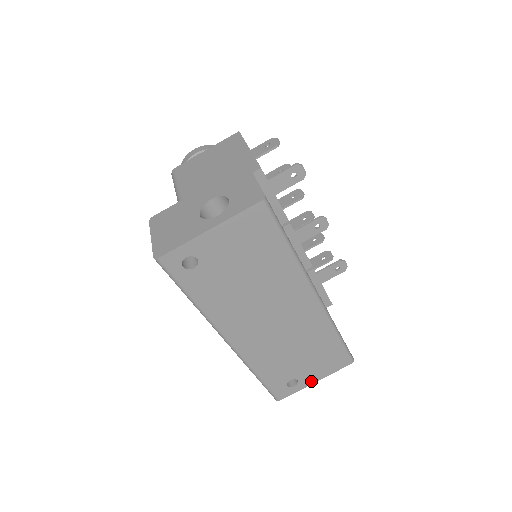
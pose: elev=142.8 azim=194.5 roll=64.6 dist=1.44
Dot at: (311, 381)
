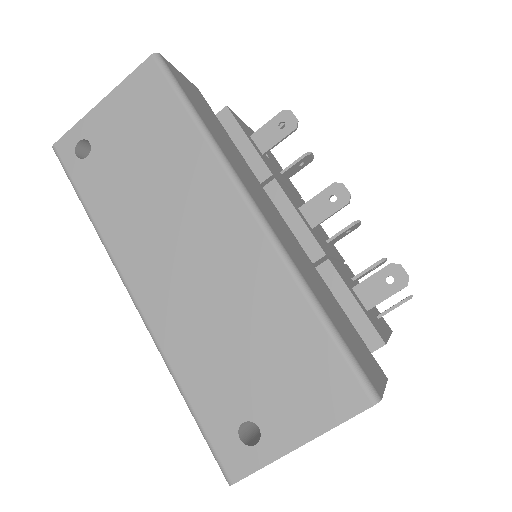
Dot at: (289, 440)
